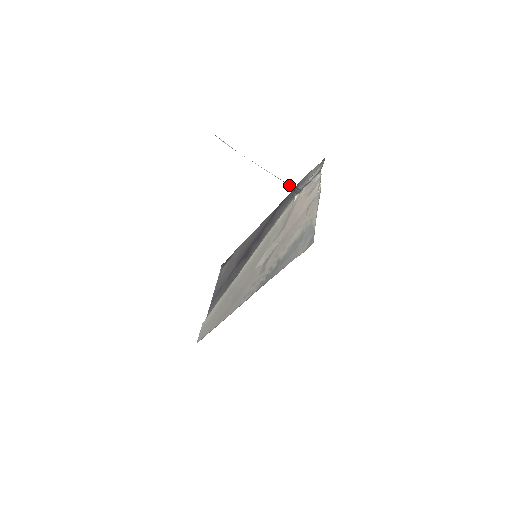
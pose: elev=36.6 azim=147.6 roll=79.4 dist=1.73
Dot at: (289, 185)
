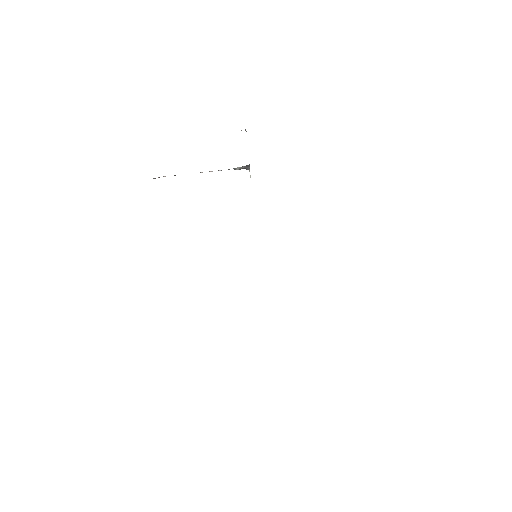
Dot at: (237, 168)
